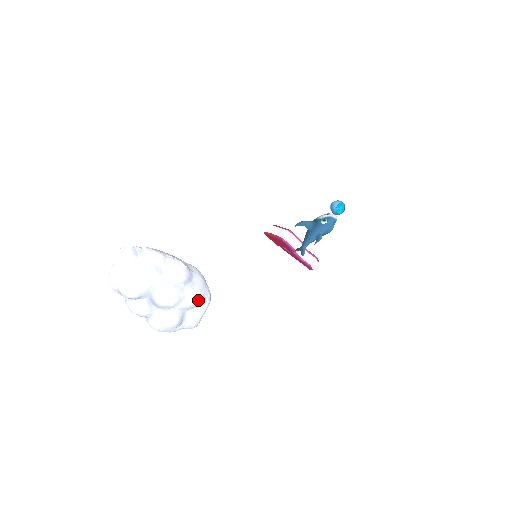
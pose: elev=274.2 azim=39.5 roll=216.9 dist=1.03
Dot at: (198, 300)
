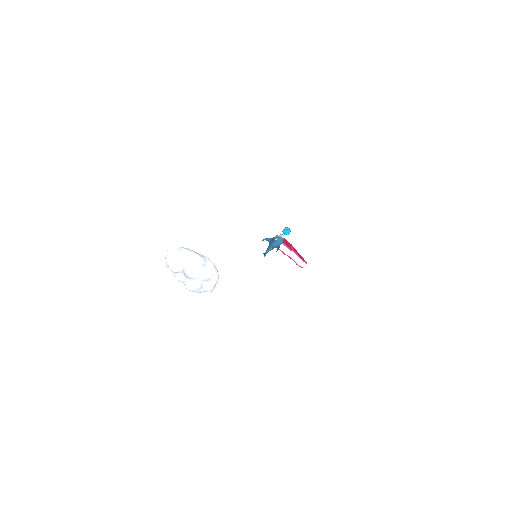
Dot at: (209, 276)
